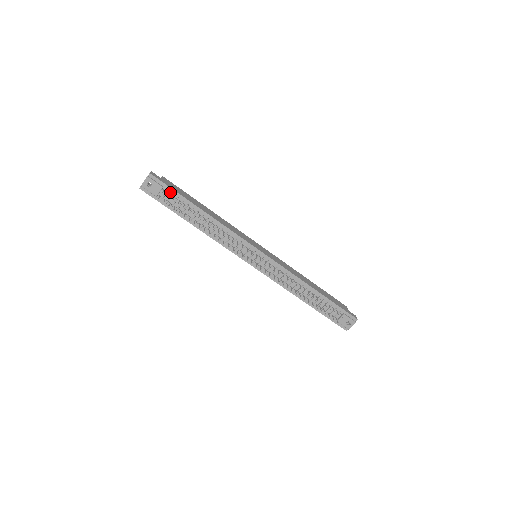
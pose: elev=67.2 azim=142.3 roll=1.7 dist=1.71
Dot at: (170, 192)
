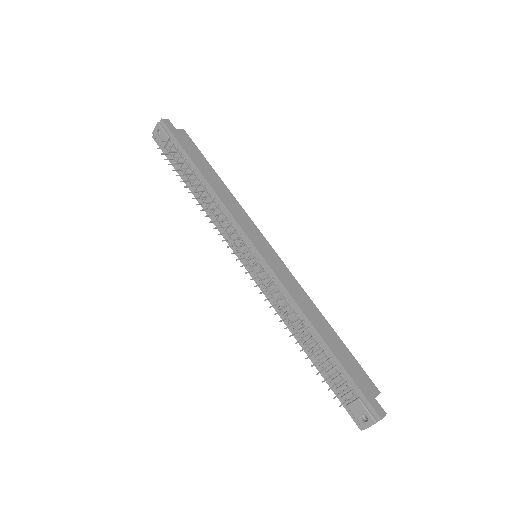
Dot at: (176, 145)
